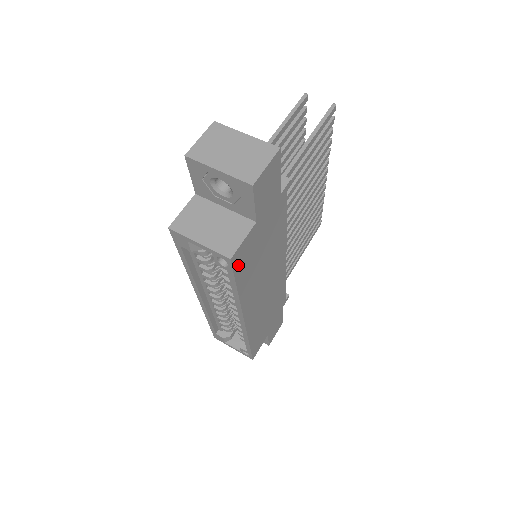
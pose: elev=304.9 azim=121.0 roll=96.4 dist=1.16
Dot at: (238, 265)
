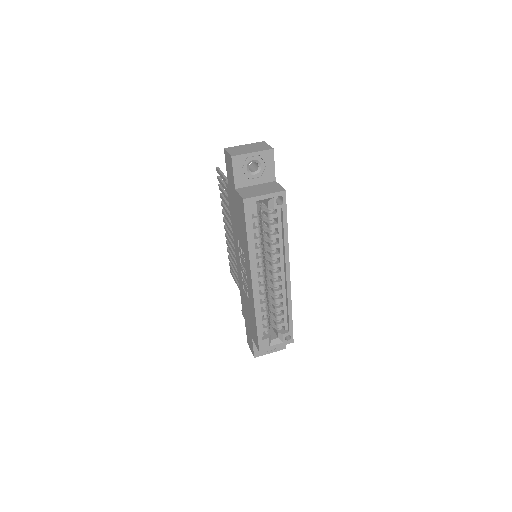
Dot at: (284, 204)
